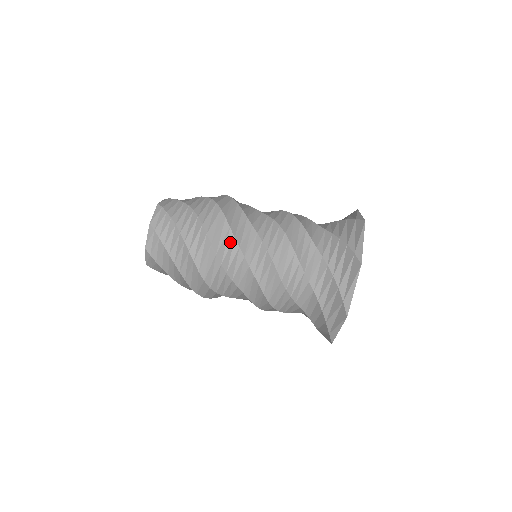
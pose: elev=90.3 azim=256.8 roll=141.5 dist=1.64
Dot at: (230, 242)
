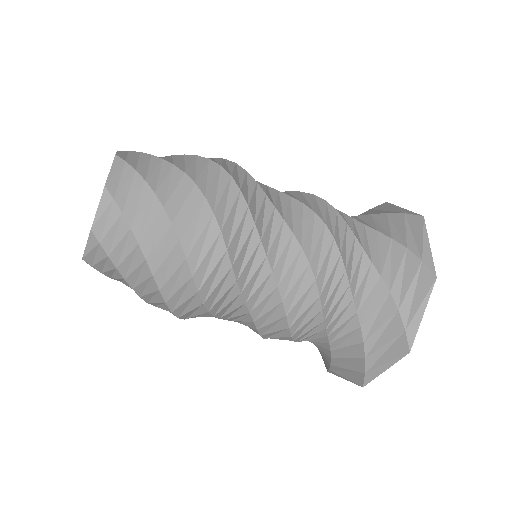
Dot at: (228, 286)
